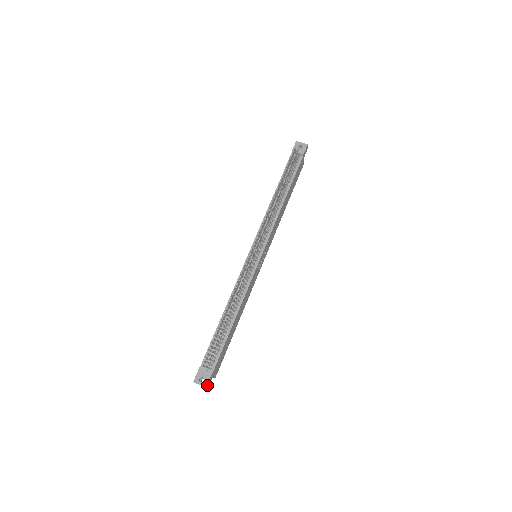
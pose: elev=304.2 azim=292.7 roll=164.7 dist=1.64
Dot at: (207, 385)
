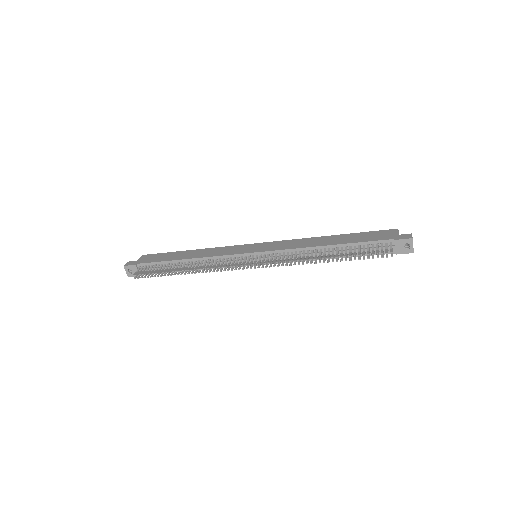
Dot at: (131, 276)
